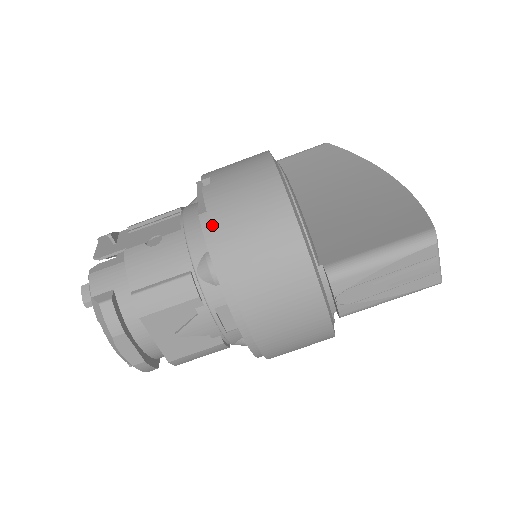
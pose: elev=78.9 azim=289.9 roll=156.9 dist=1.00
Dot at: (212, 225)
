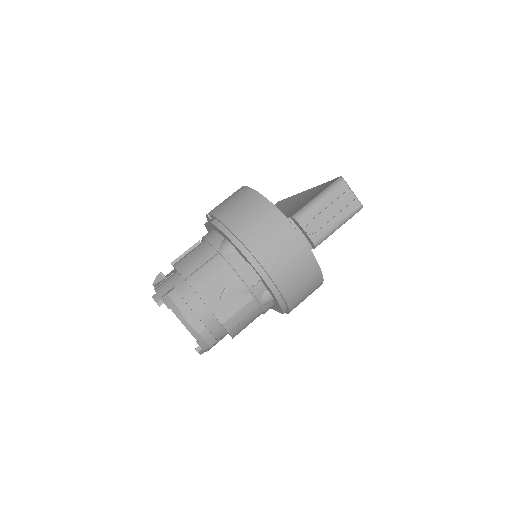
Dot at: (220, 220)
